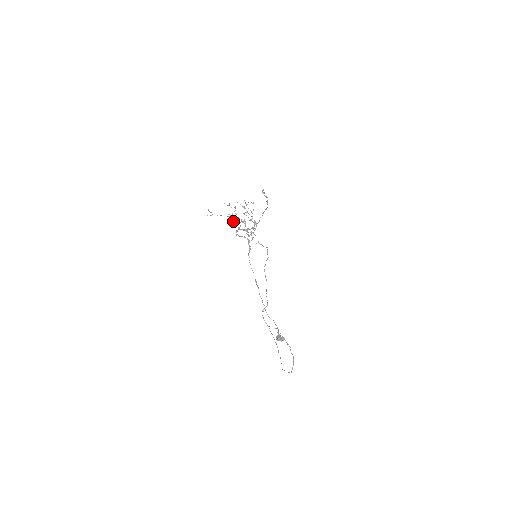
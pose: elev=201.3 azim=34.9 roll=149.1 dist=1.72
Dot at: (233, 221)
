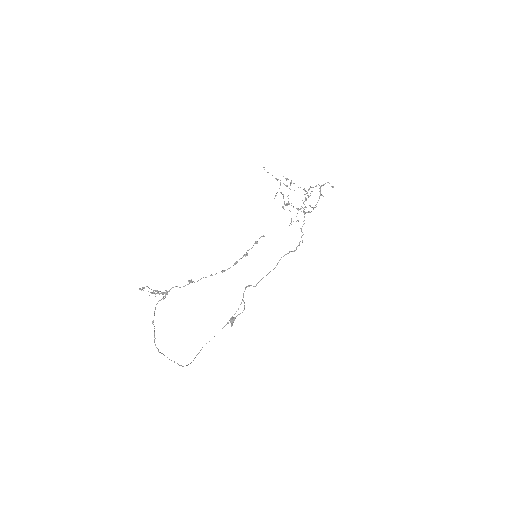
Dot at: occluded
